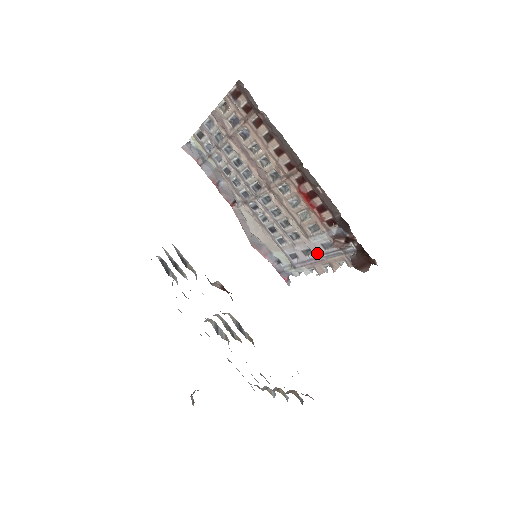
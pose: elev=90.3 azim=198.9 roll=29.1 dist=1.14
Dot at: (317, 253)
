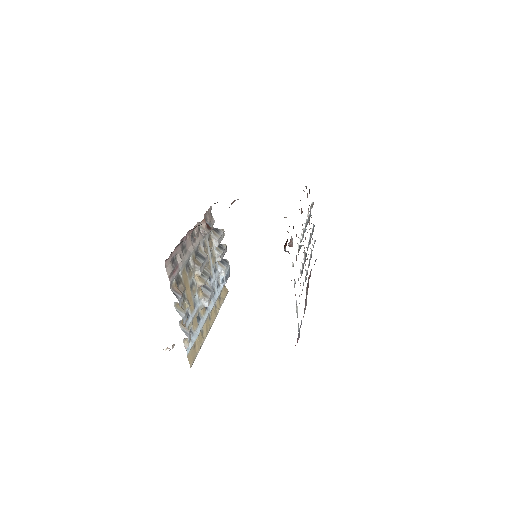
Dot at: occluded
